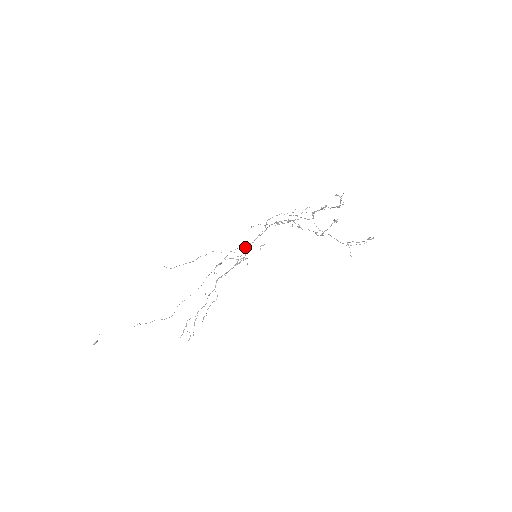
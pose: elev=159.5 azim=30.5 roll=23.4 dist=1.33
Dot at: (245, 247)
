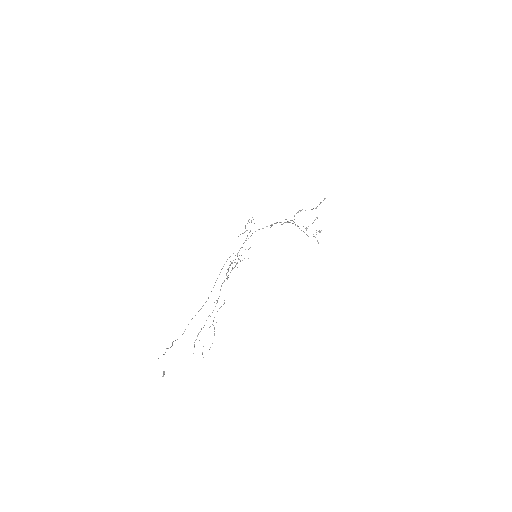
Dot at: occluded
